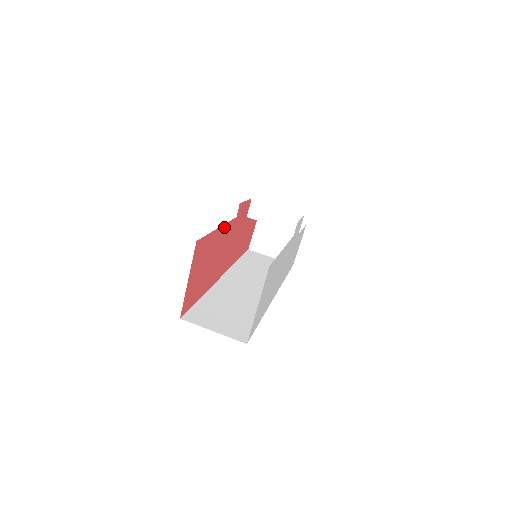
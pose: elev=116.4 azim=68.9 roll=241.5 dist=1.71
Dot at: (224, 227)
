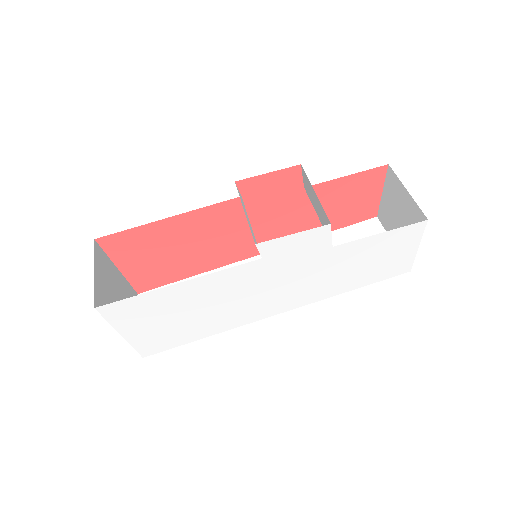
Dot at: (194, 213)
